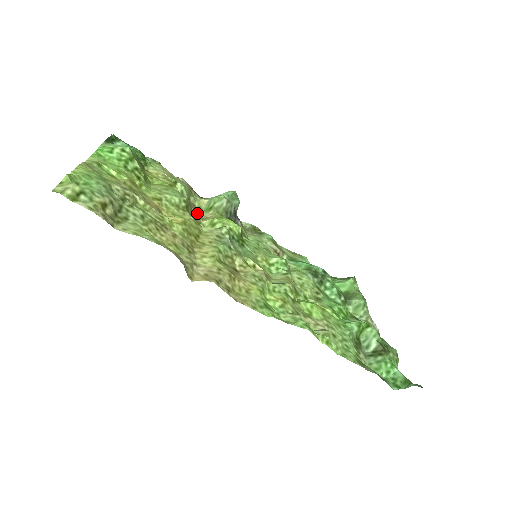
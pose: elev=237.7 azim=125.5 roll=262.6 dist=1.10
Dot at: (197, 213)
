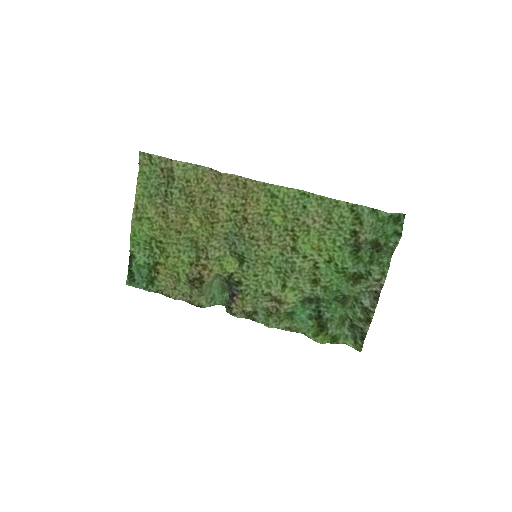
Dot at: (203, 269)
